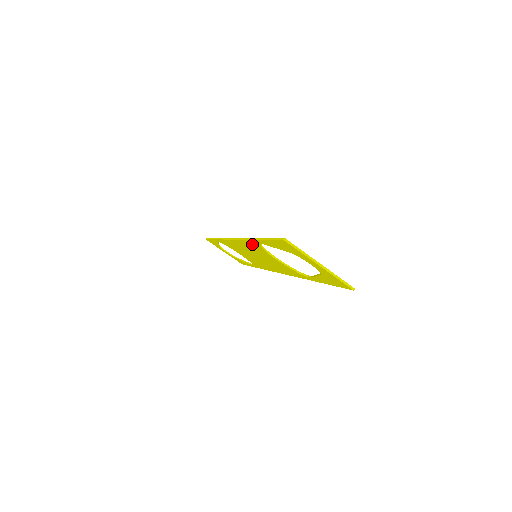
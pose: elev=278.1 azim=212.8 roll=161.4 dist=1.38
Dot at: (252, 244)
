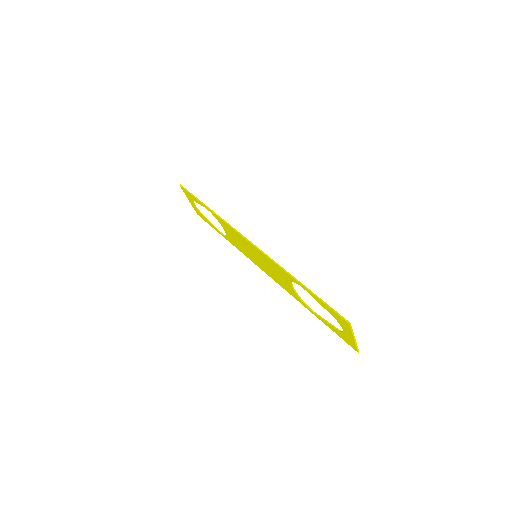
Dot at: (282, 271)
